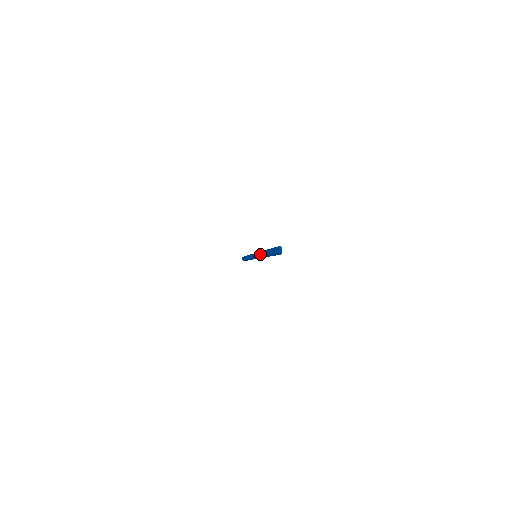
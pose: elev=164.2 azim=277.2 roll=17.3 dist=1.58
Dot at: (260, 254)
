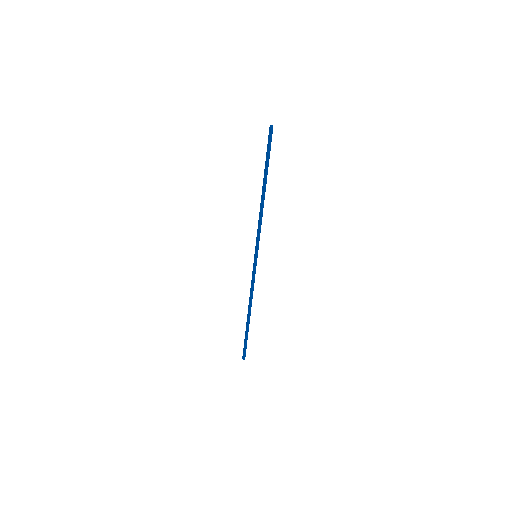
Dot at: (259, 219)
